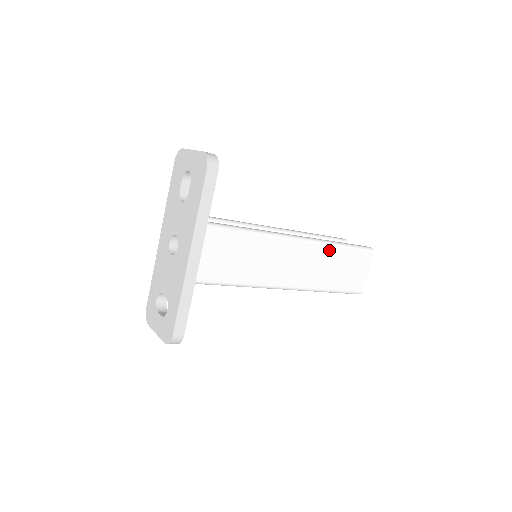
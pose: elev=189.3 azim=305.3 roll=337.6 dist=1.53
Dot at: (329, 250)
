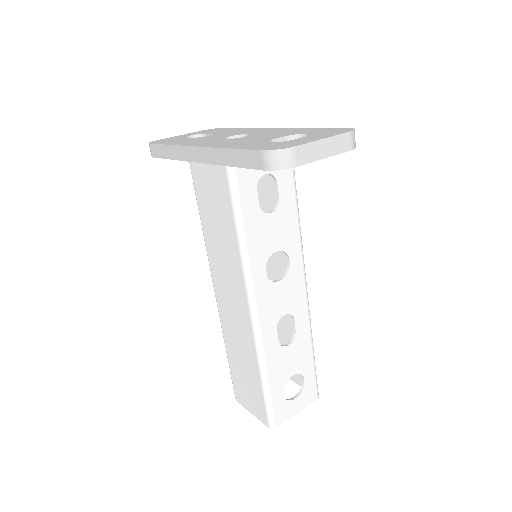
Dot at: occluded
